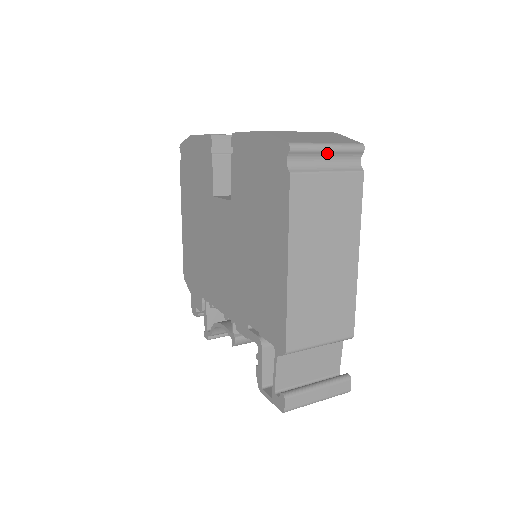
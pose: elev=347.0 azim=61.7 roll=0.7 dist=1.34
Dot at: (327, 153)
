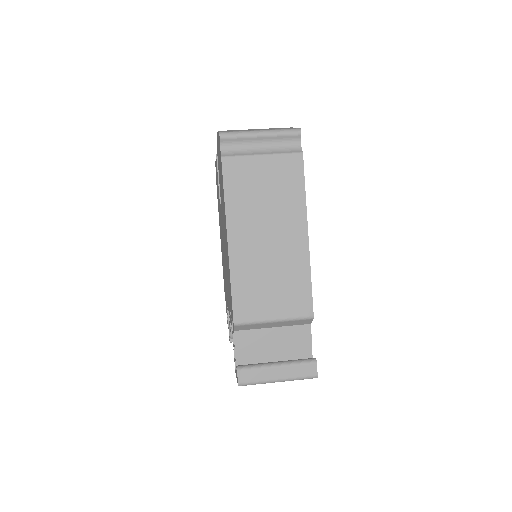
Dot at: (260, 139)
